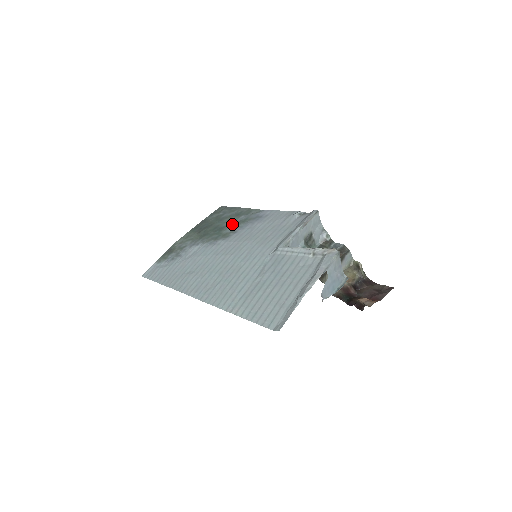
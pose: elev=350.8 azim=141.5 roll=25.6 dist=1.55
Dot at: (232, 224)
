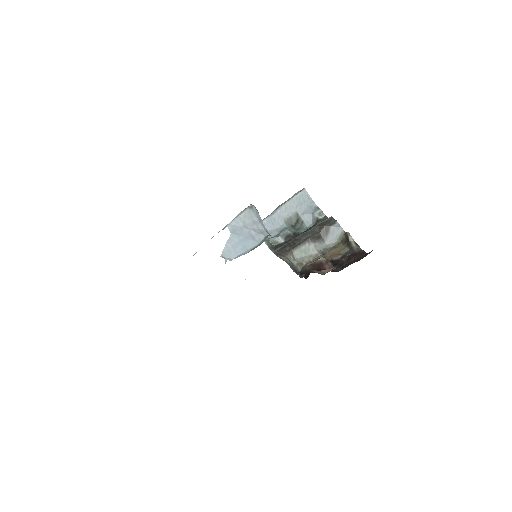
Dot at: occluded
